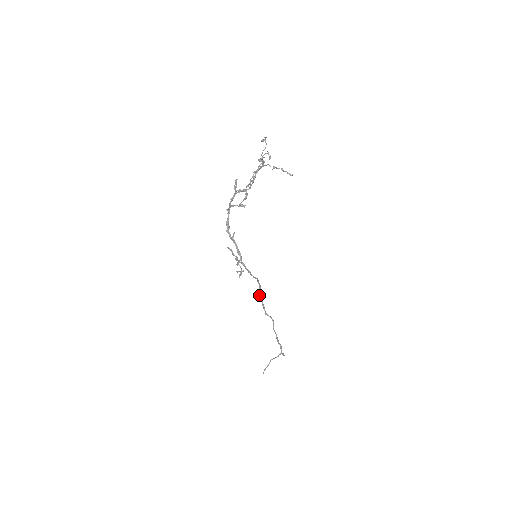
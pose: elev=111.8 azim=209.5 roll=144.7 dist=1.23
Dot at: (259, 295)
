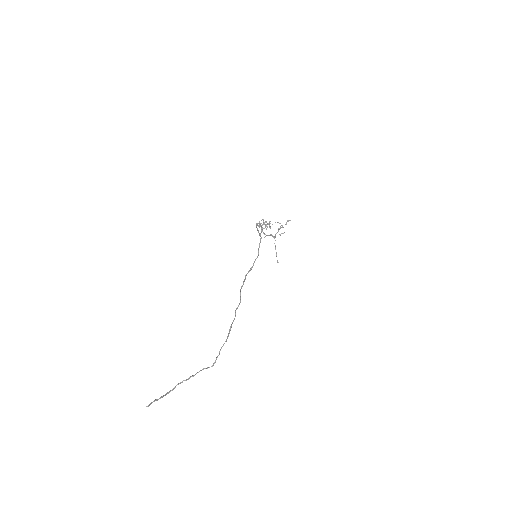
Dot at: (246, 274)
